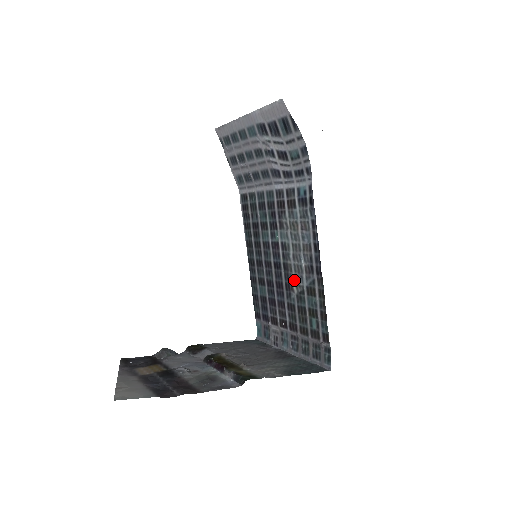
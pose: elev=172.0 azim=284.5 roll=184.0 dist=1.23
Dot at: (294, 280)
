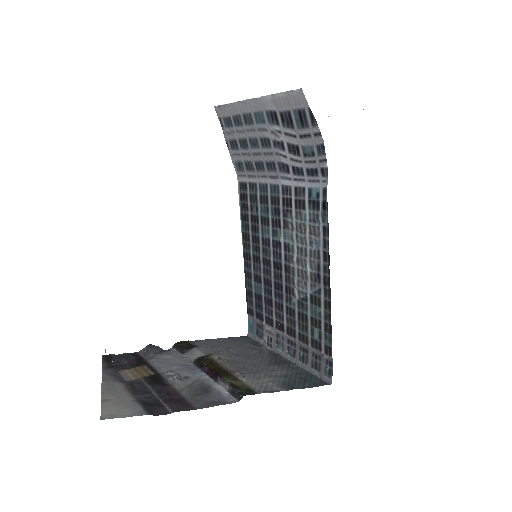
Dot at: (296, 285)
